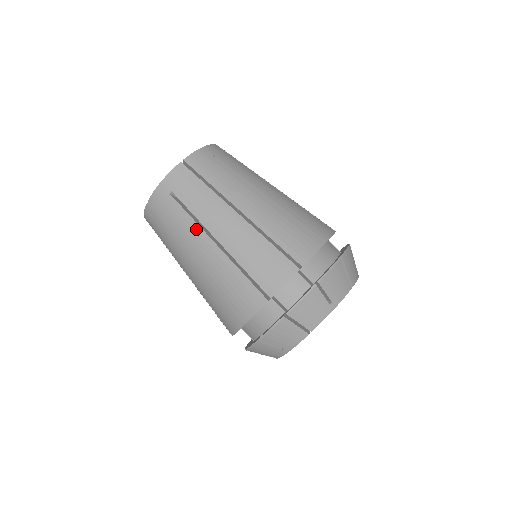
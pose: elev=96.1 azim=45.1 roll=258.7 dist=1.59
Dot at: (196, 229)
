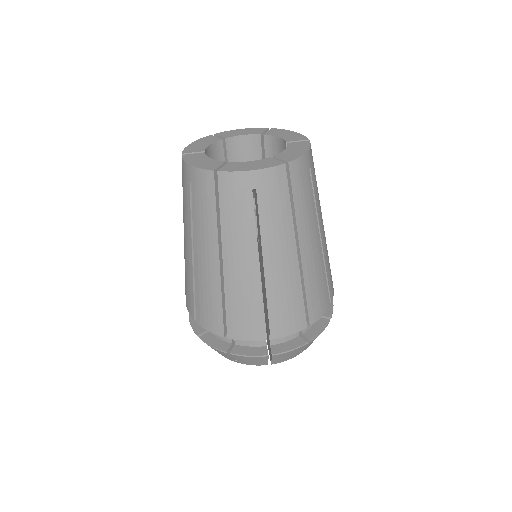
Dot at: (252, 242)
